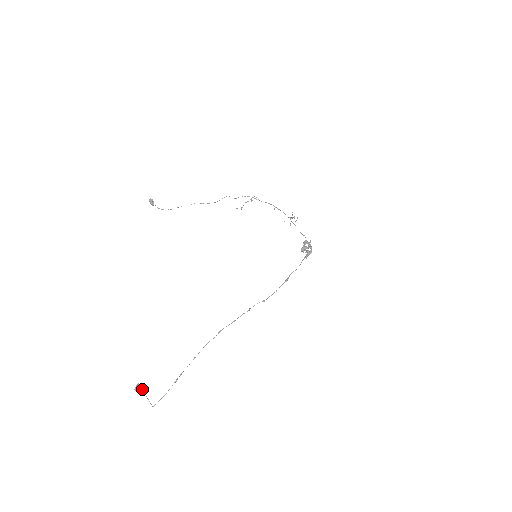
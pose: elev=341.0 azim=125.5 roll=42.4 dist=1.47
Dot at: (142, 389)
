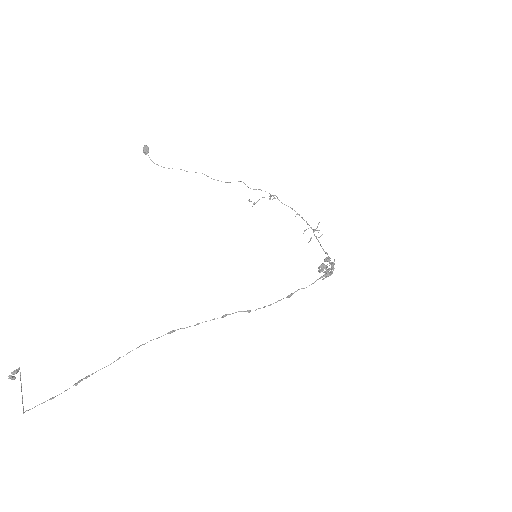
Dot at: (20, 378)
